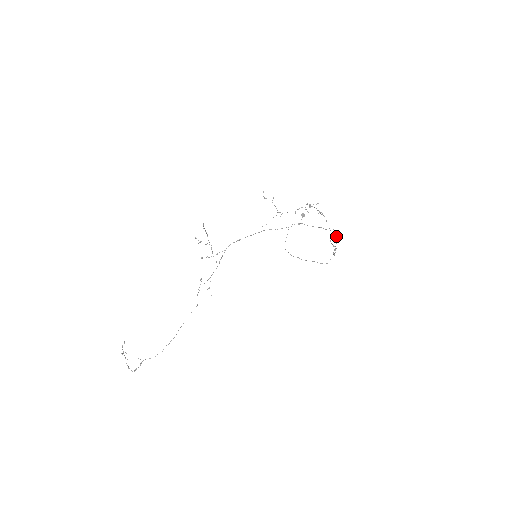
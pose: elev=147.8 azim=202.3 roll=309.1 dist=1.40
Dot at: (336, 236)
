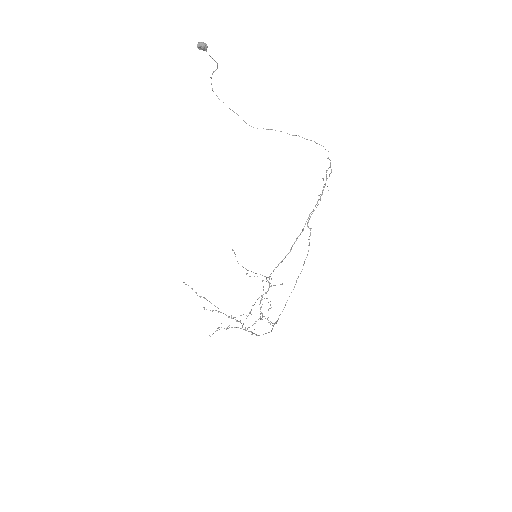
Dot at: occluded
